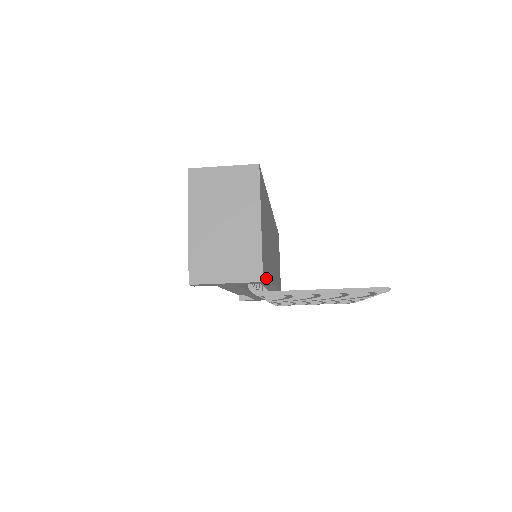
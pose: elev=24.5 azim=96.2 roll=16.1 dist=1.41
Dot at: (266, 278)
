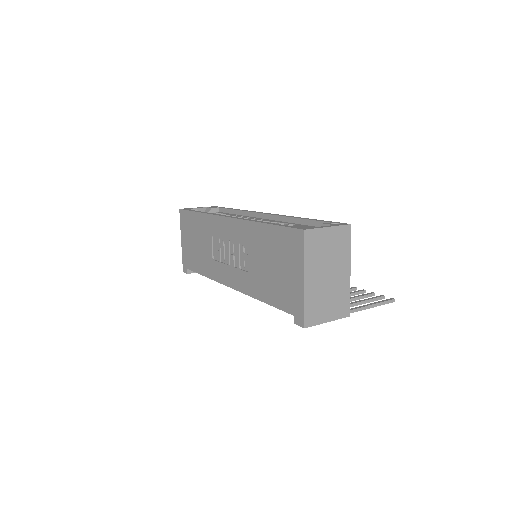
Dot at: occluded
